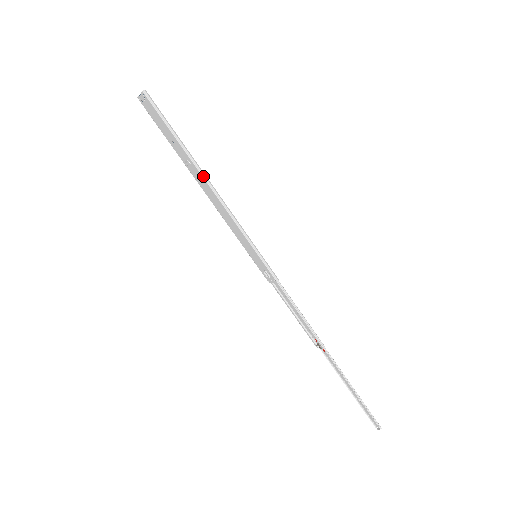
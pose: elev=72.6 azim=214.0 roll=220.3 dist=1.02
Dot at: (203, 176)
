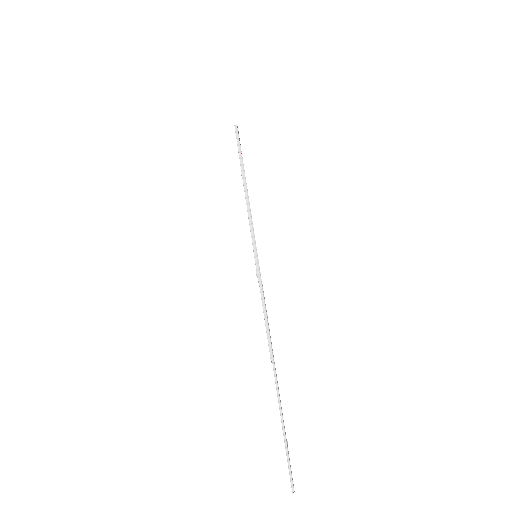
Dot at: (244, 184)
